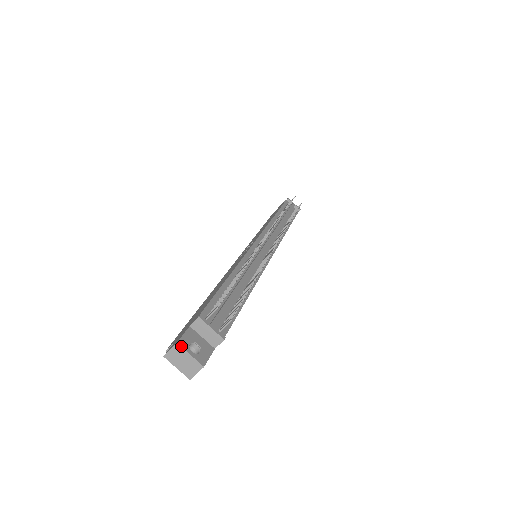
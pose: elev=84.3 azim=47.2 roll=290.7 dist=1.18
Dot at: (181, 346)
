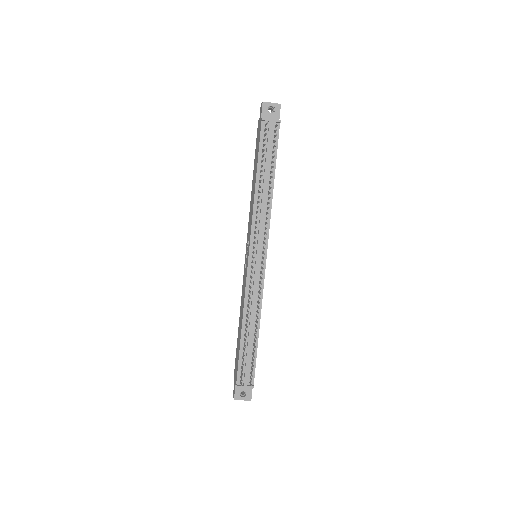
Dot at: occluded
